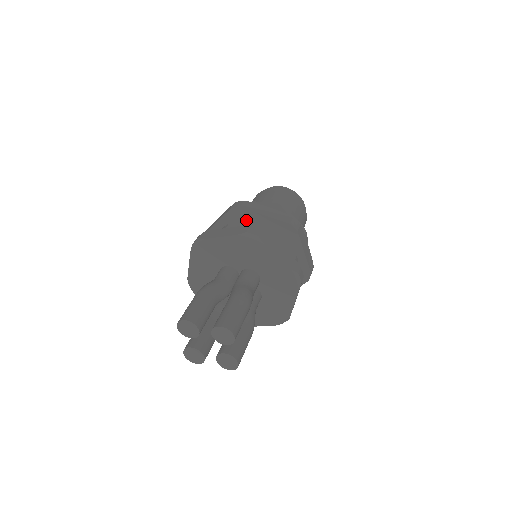
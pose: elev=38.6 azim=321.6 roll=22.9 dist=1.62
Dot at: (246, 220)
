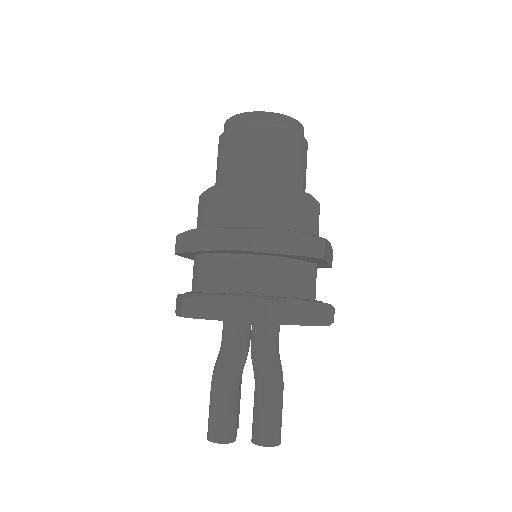
Dot at: (246, 253)
